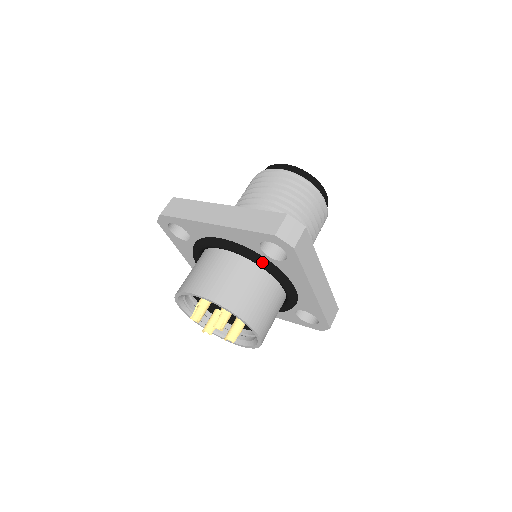
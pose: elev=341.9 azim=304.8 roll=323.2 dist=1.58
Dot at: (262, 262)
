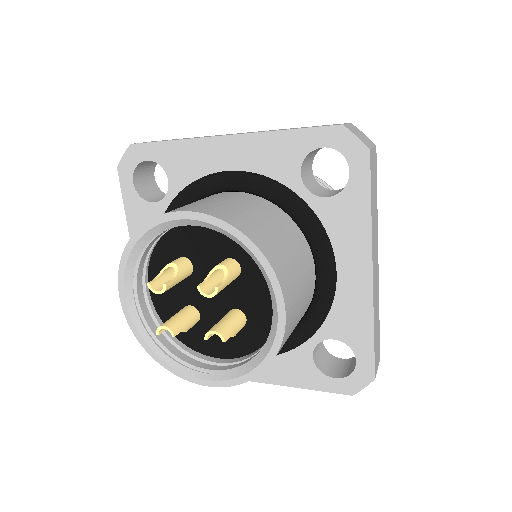
Dot at: (297, 202)
